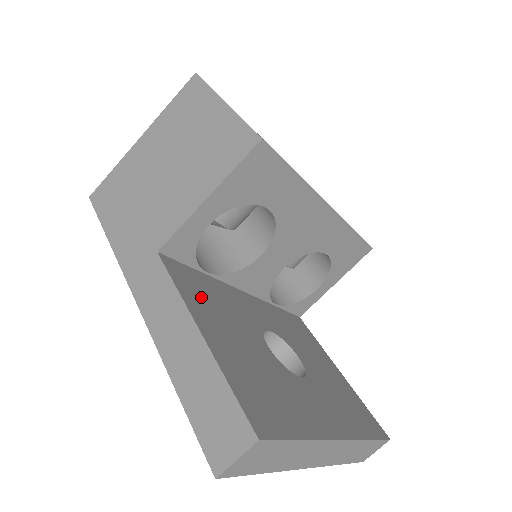
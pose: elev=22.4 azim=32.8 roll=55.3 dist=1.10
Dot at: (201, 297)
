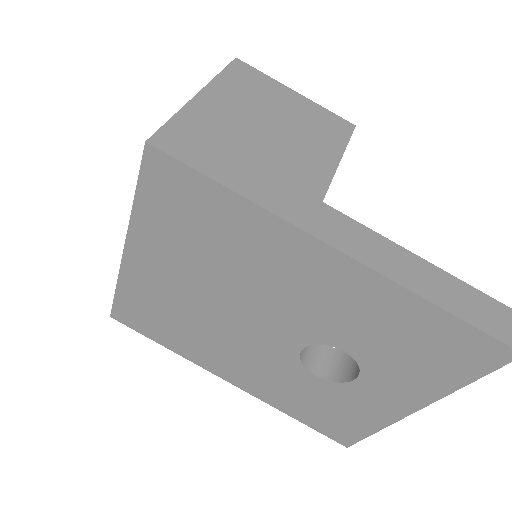
Dot at: occluded
